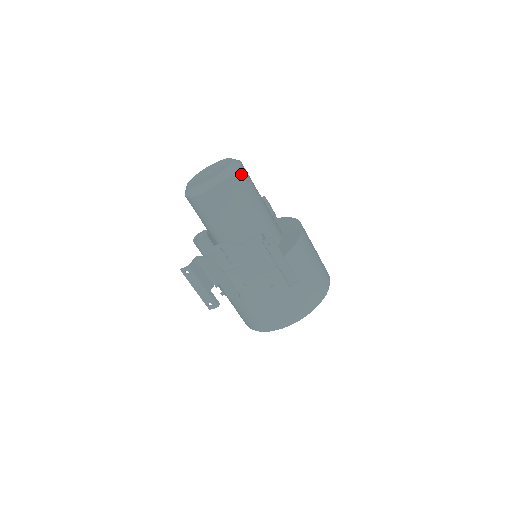
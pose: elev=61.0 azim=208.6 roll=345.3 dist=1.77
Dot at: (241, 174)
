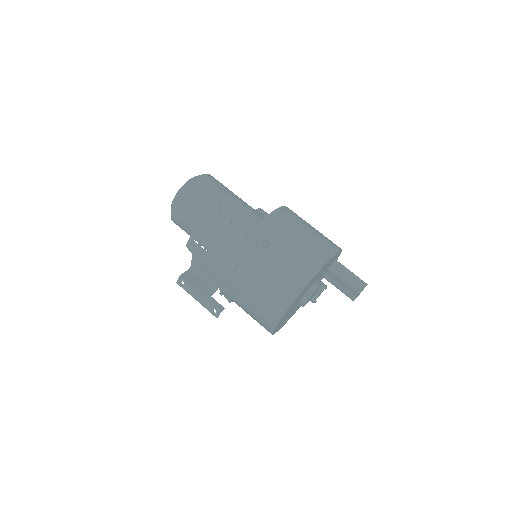
Dot at: (205, 179)
